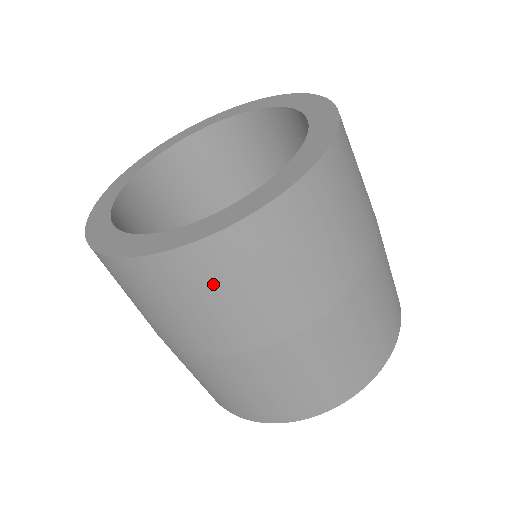
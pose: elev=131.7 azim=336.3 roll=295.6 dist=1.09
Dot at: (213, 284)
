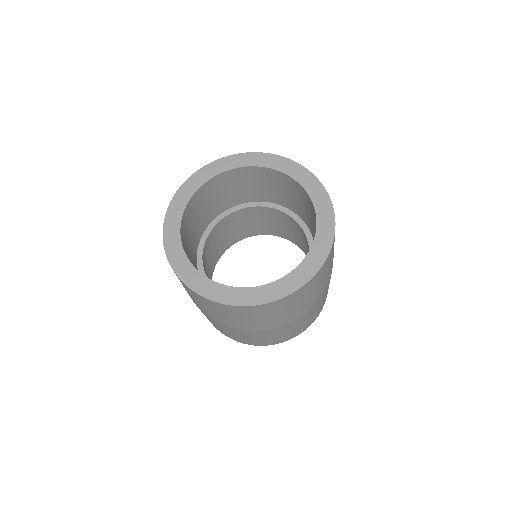
Dot at: (186, 289)
